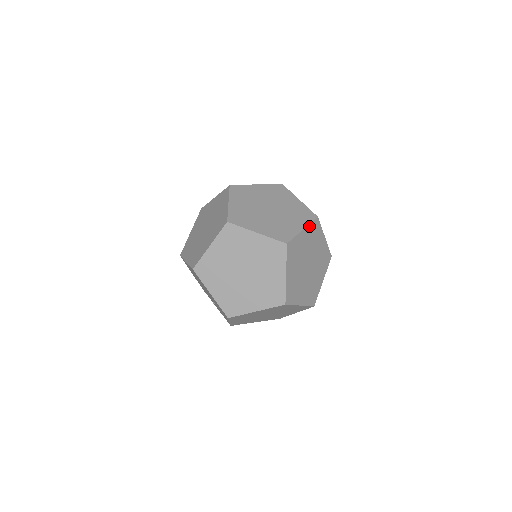
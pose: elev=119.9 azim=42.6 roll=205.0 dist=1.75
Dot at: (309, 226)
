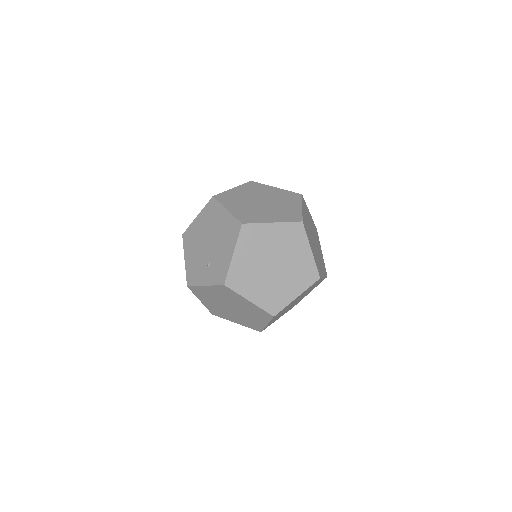
Dot at: occluded
